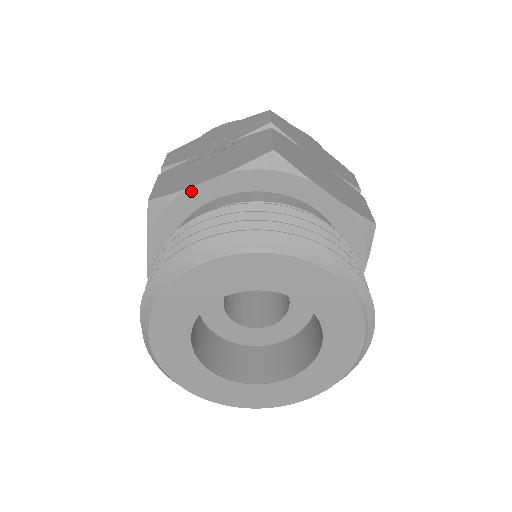
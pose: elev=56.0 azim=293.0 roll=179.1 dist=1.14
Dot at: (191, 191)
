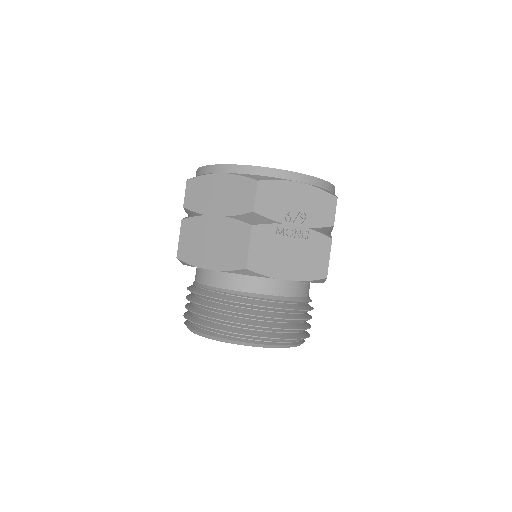
Dot at: (274, 278)
